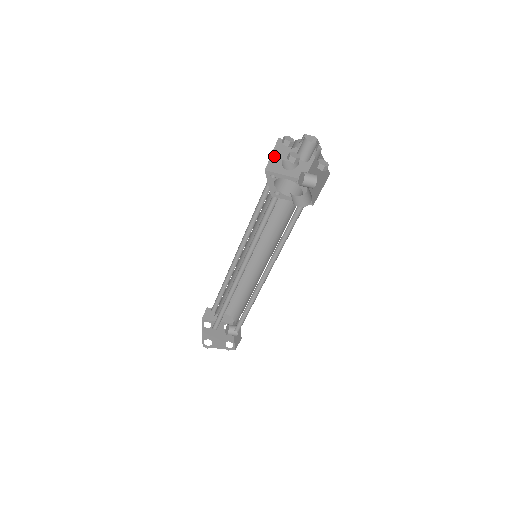
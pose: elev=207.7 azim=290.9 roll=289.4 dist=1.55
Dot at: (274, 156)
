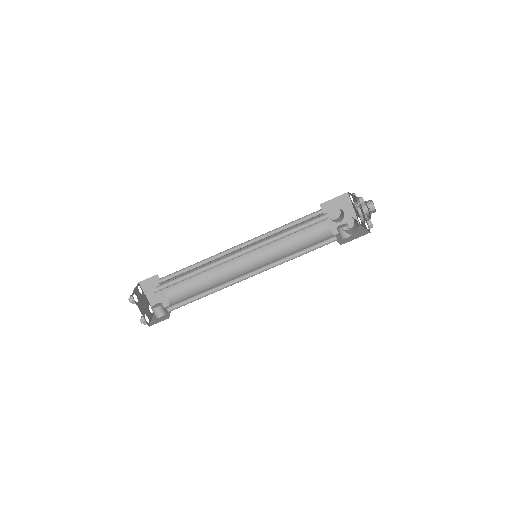
Dot at: (334, 201)
